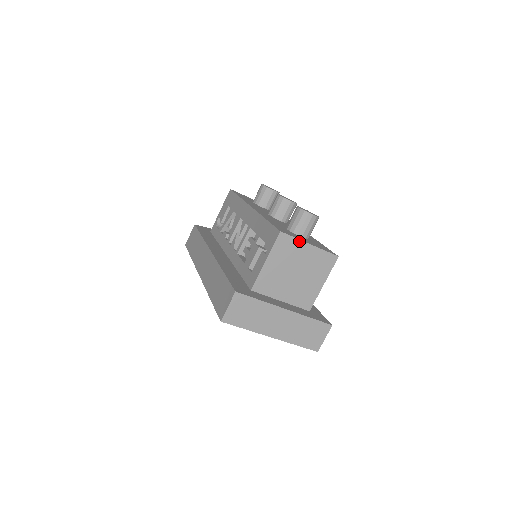
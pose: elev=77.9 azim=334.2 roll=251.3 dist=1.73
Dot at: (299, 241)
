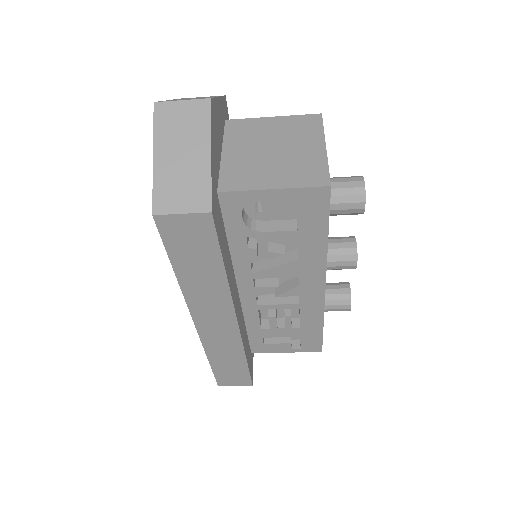
Dot at: occluded
